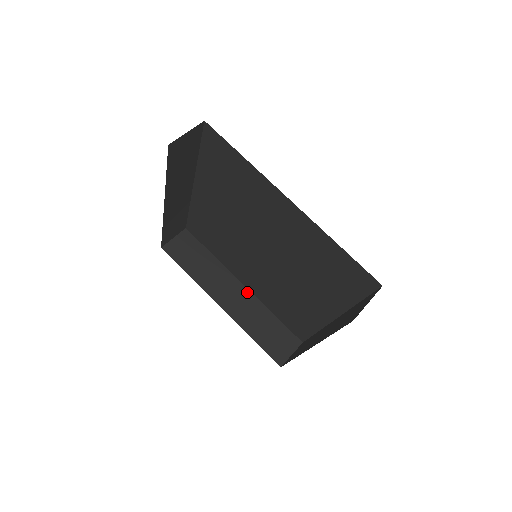
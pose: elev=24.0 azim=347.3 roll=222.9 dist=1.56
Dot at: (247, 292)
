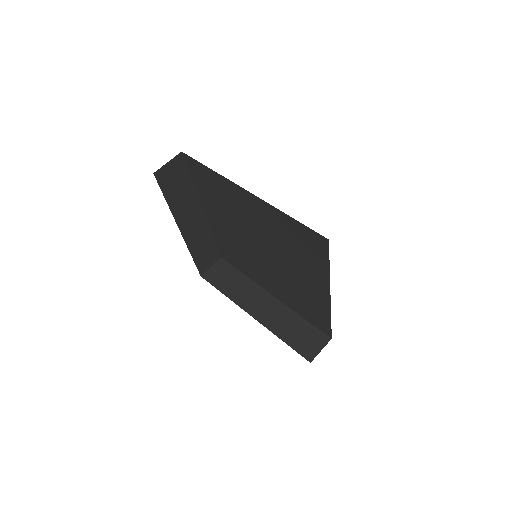
Dot at: (276, 301)
